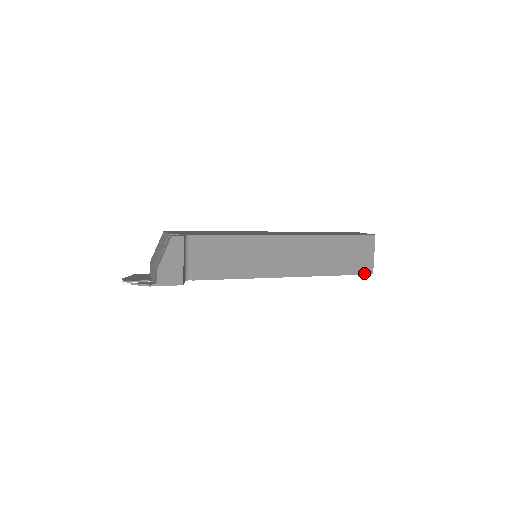
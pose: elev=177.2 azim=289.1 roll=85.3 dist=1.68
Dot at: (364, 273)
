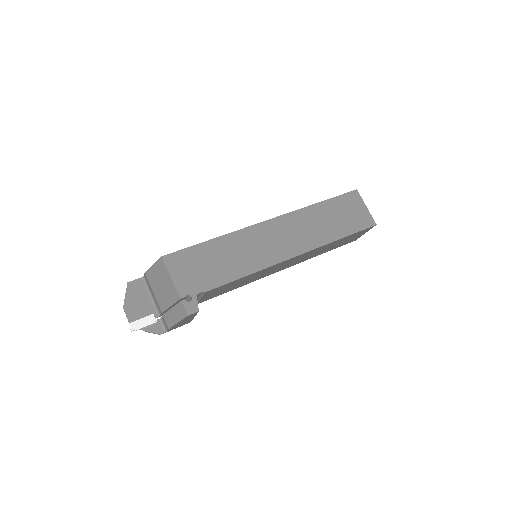
Dot at: occluded
